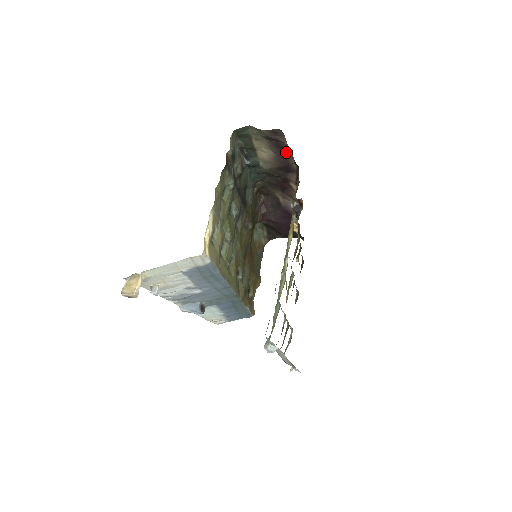
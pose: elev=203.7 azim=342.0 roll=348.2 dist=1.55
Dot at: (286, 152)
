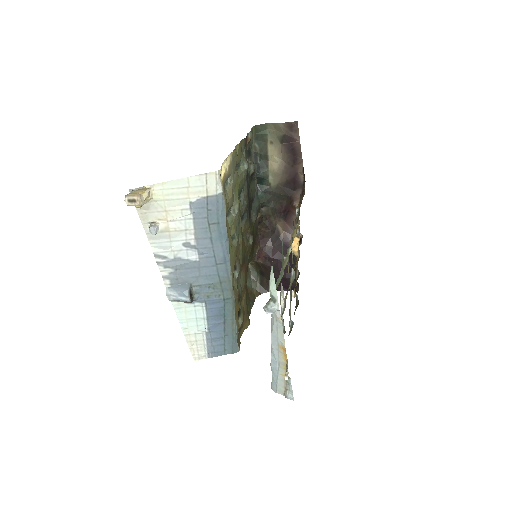
Dot at: (297, 156)
